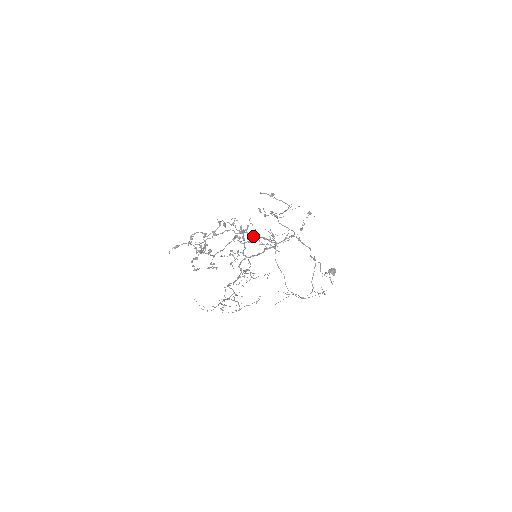
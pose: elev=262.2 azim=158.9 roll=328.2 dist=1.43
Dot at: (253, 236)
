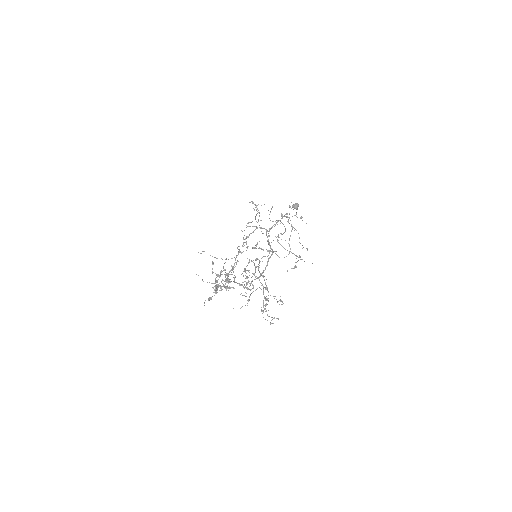
Dot at: occluded
